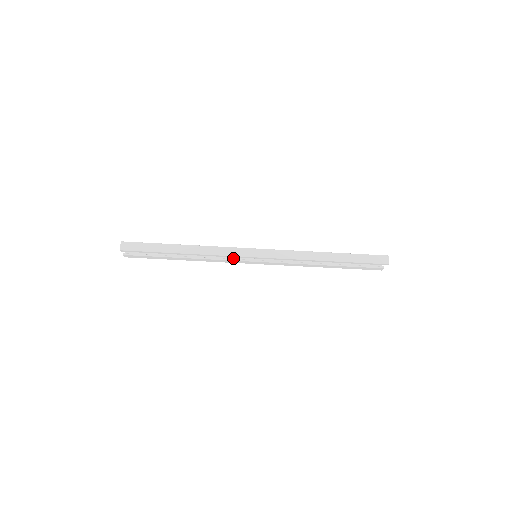
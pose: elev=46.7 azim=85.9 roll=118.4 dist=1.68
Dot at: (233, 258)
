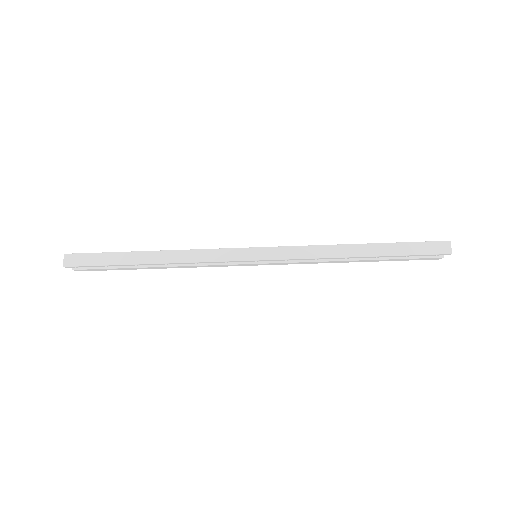
Dot at: occluded
